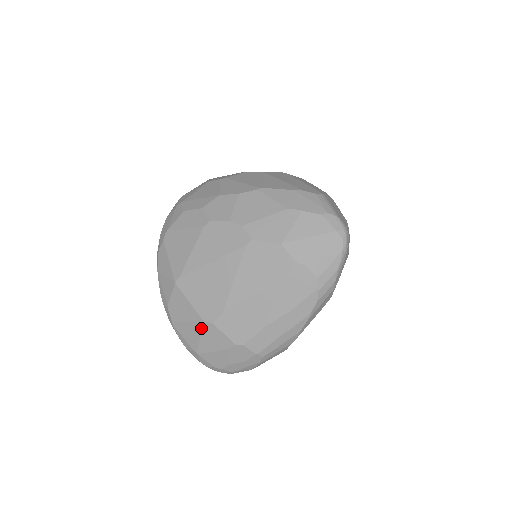
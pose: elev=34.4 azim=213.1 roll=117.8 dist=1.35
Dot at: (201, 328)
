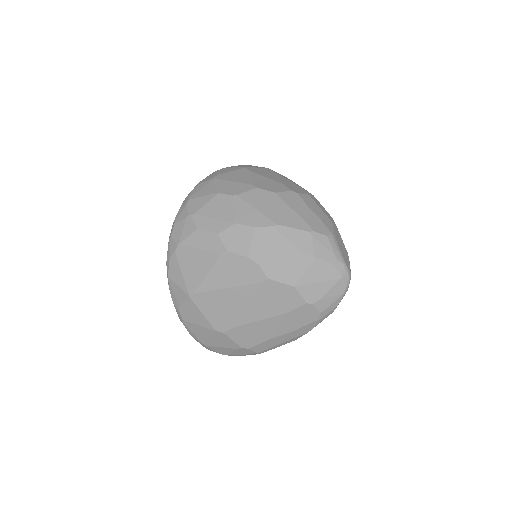
Dot at: (212, 333)
